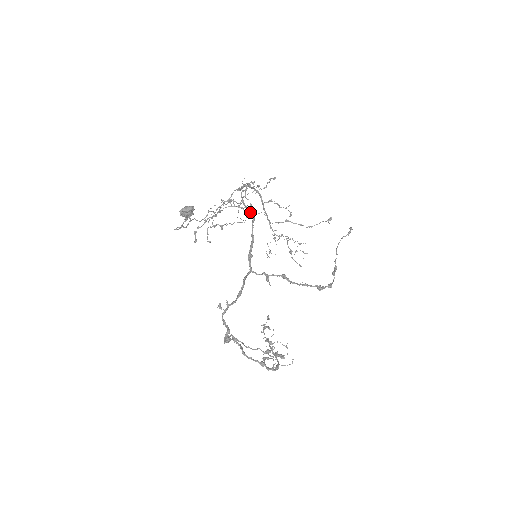
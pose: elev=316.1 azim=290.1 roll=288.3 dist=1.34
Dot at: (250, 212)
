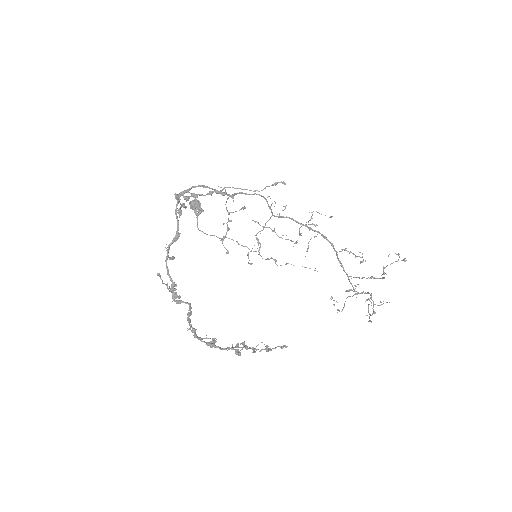
Dot at: (233, 201)
